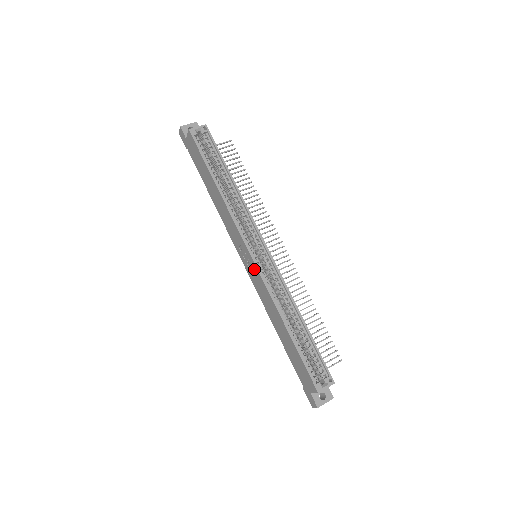
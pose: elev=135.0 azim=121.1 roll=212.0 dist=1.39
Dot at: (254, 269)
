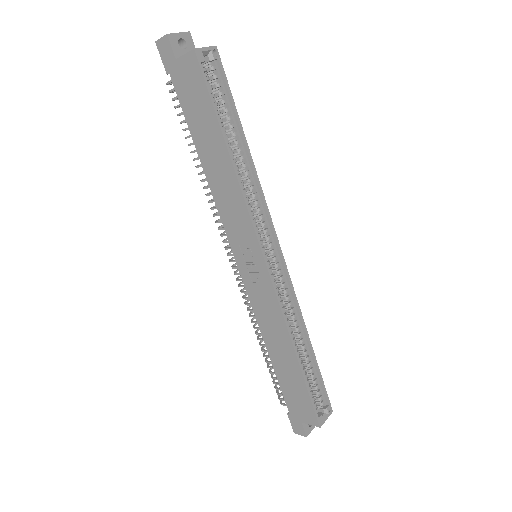
Dot at: (263, 280)
